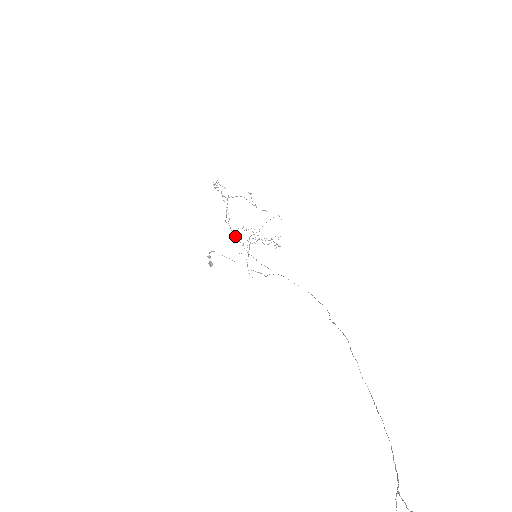
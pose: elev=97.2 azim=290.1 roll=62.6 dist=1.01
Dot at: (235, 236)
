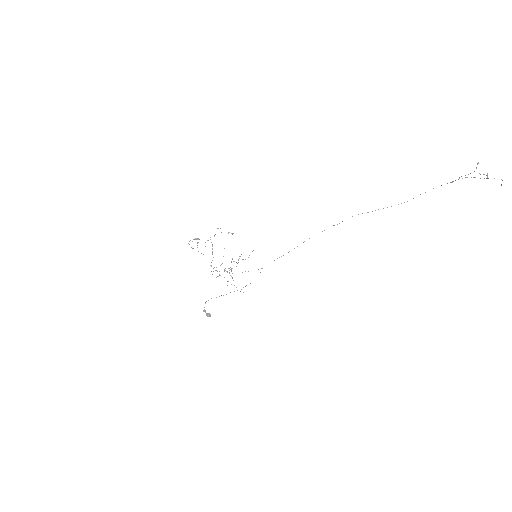
Dot at: occluded
